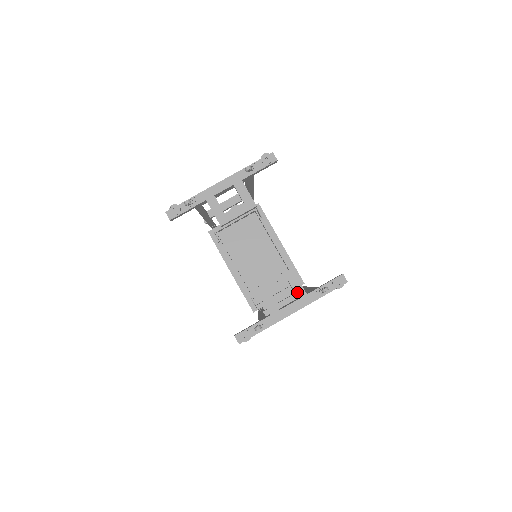
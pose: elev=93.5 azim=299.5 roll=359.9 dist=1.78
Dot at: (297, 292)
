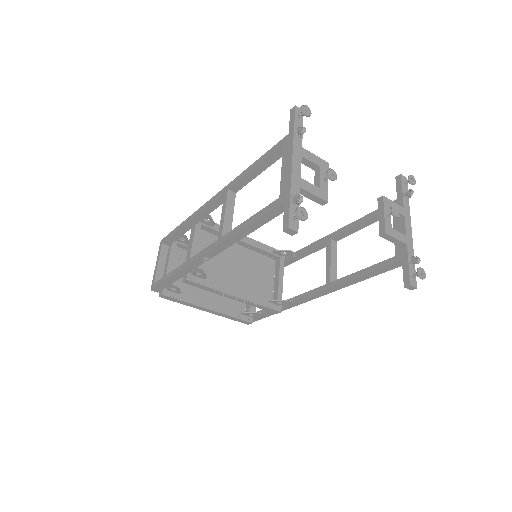
Dot at: (400, 212)
